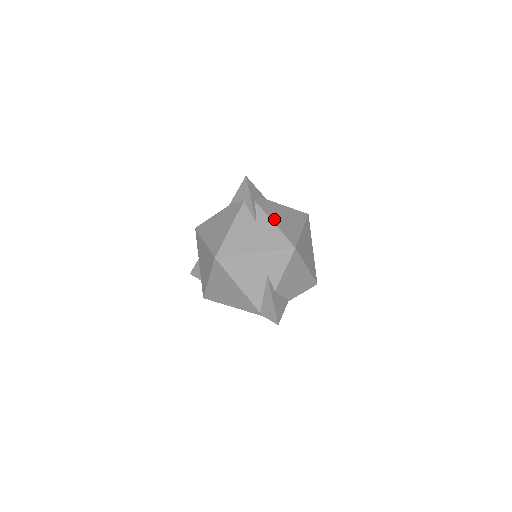
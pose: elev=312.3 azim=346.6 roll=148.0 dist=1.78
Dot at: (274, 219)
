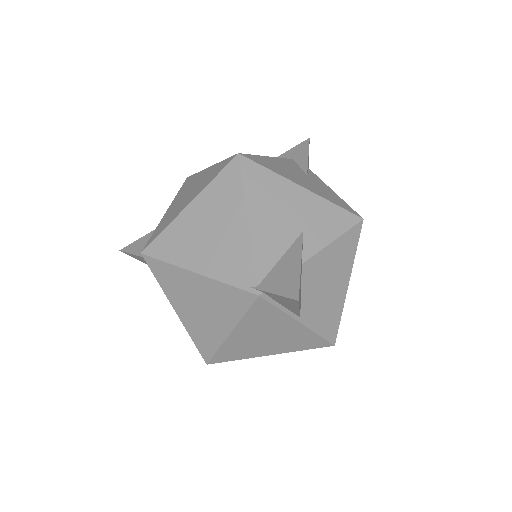
Dot at: occluded
